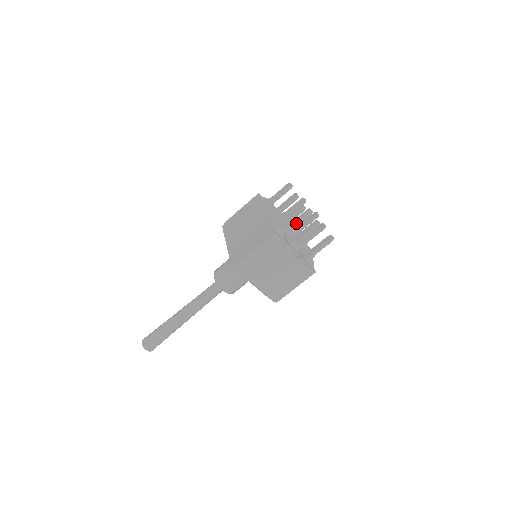
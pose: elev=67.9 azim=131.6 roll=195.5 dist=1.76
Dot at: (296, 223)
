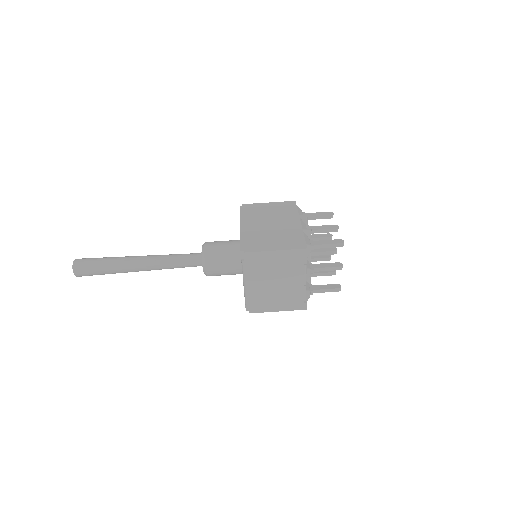
Dot at: (316, 252)
